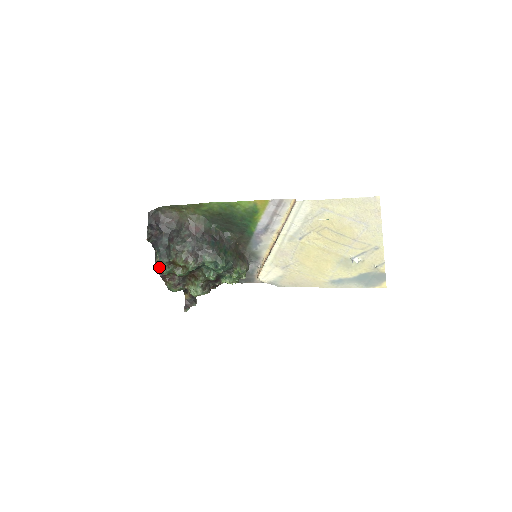
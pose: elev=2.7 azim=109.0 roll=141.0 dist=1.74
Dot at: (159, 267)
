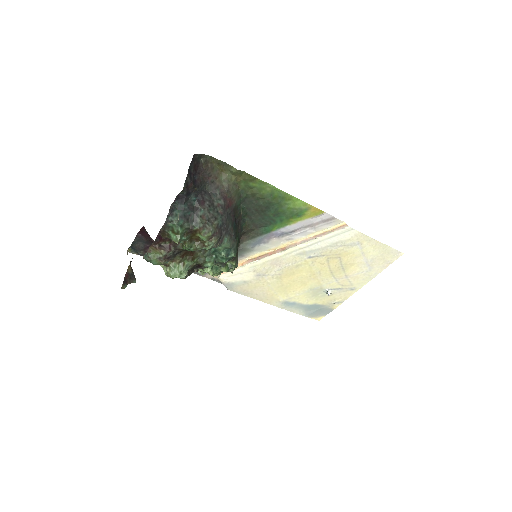
Dot at: (170, 229)
